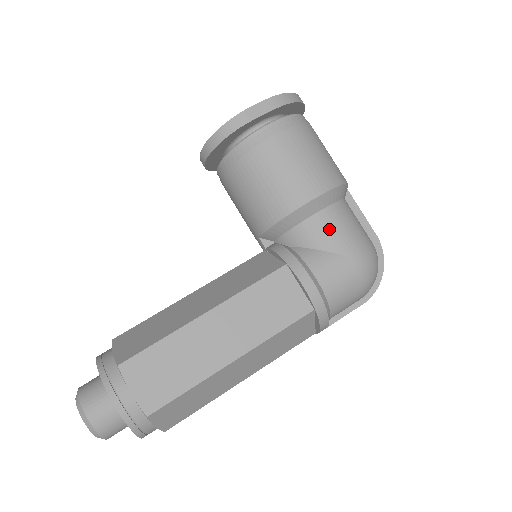
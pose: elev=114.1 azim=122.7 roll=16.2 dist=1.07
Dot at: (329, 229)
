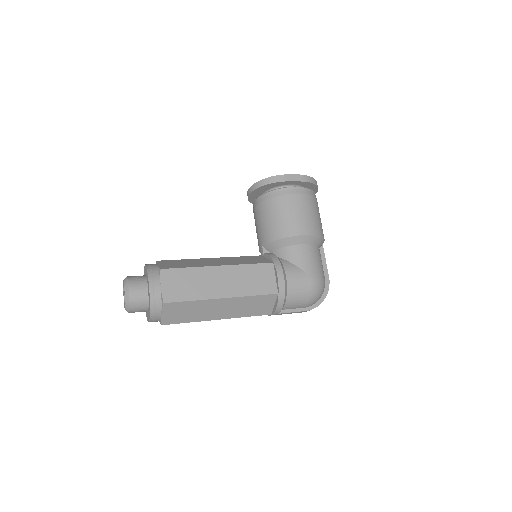
Dot at: (304, 256)
